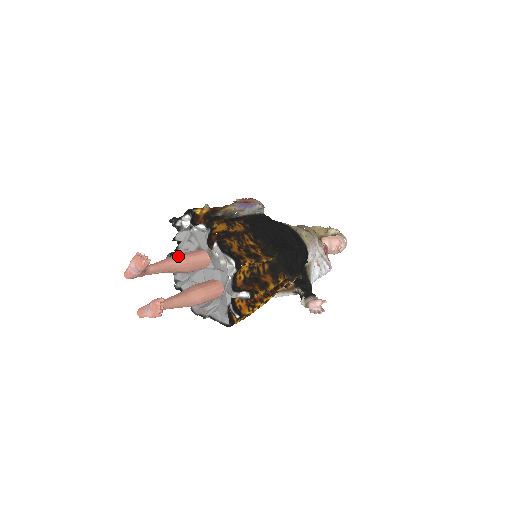
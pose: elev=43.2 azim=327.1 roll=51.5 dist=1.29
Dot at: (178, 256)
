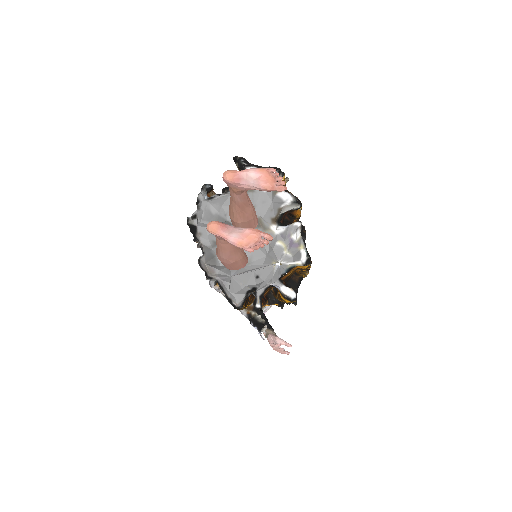
Dot at: occluded
